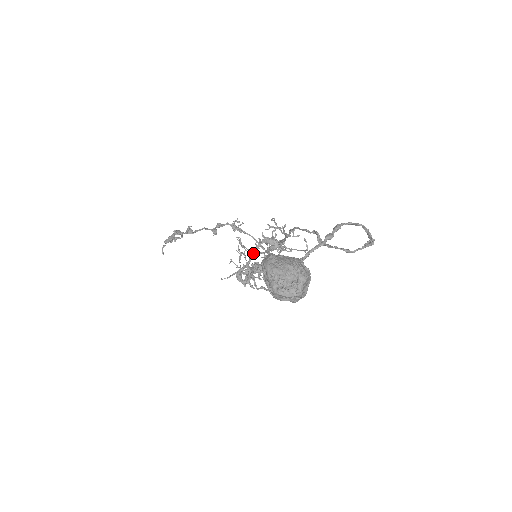
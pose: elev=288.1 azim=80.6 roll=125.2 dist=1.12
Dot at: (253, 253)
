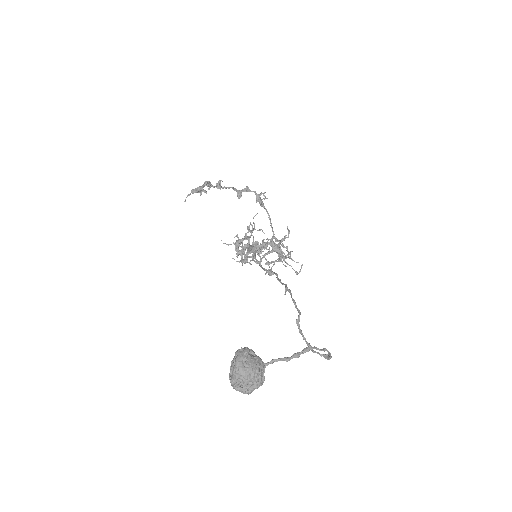
Dot at: (254, 257)
